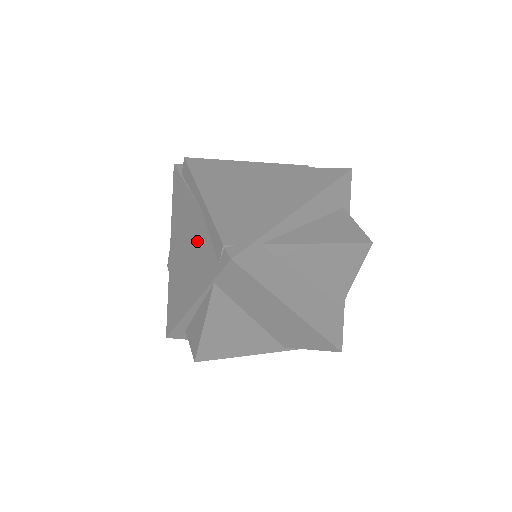
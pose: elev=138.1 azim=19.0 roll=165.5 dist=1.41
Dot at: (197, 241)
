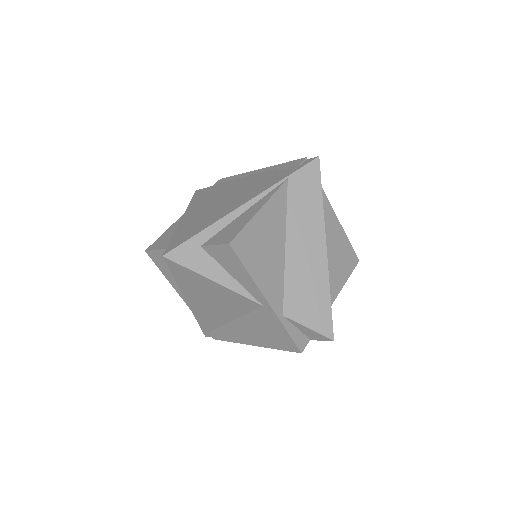
Dot at: (252, 182)
